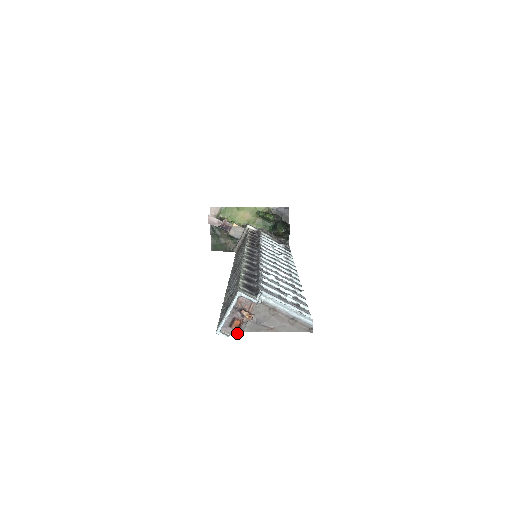
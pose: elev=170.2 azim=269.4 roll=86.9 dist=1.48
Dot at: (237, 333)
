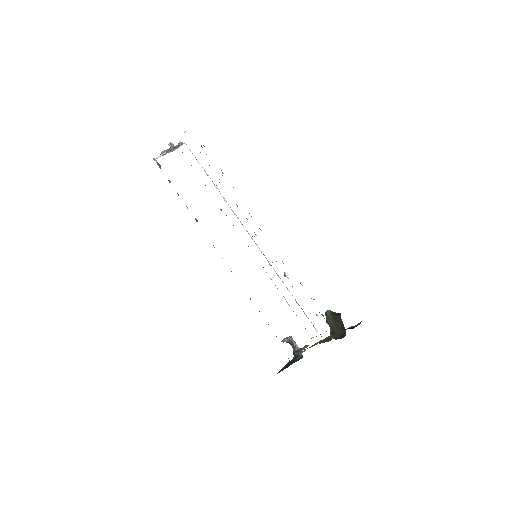
Dot at: occluded
